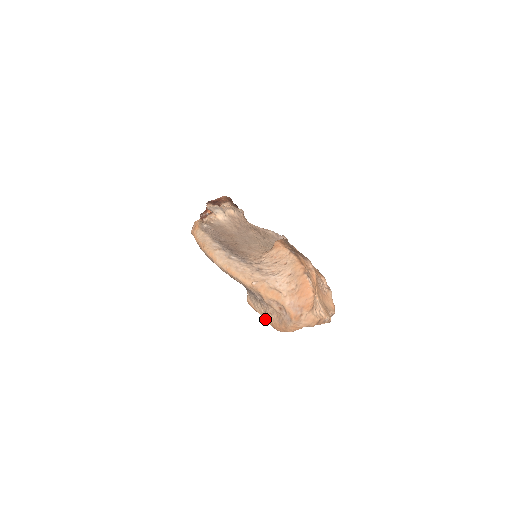
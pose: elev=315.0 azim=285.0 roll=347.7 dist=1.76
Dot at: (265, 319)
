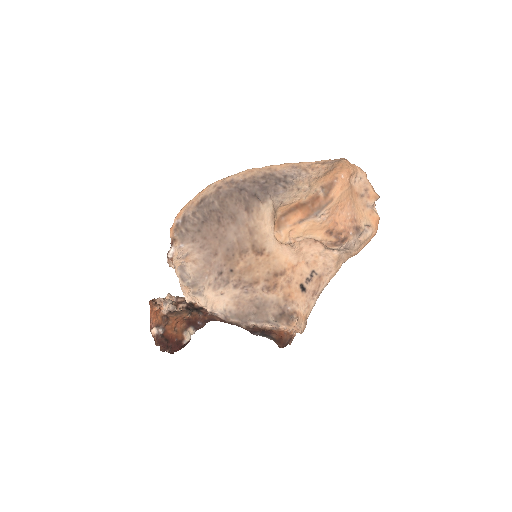
Dot at: (314, 193)
